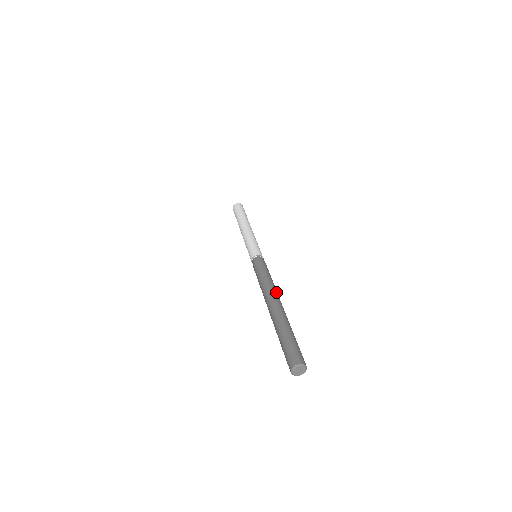
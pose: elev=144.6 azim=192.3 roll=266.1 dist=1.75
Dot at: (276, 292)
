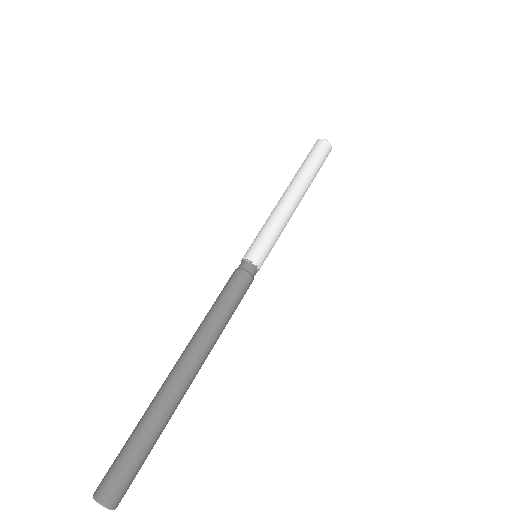
Dot at: (200, 343)
